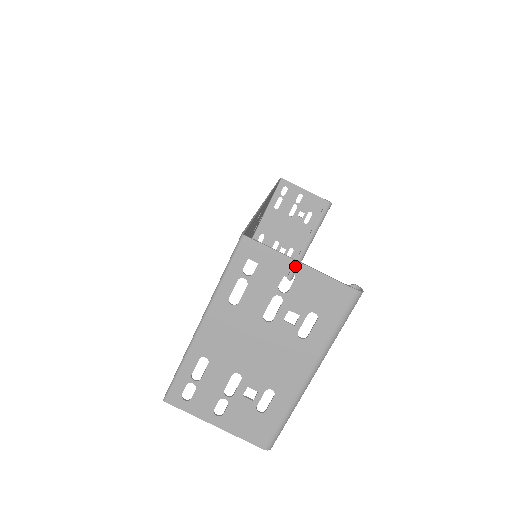
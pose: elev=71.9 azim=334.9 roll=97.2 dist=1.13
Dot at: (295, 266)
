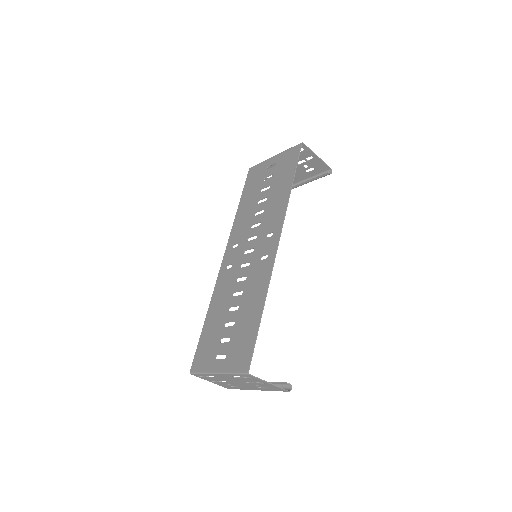
Dot at: (266, 383)
